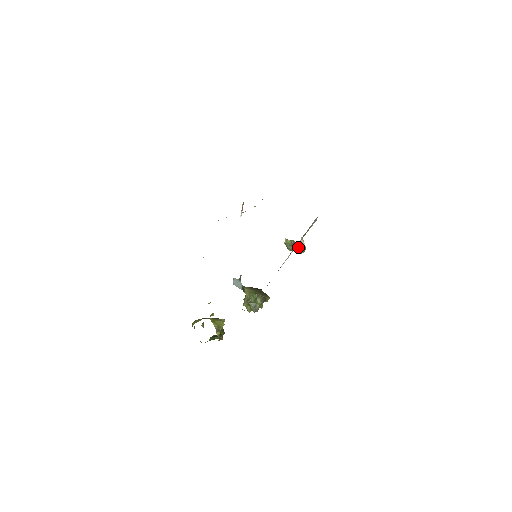
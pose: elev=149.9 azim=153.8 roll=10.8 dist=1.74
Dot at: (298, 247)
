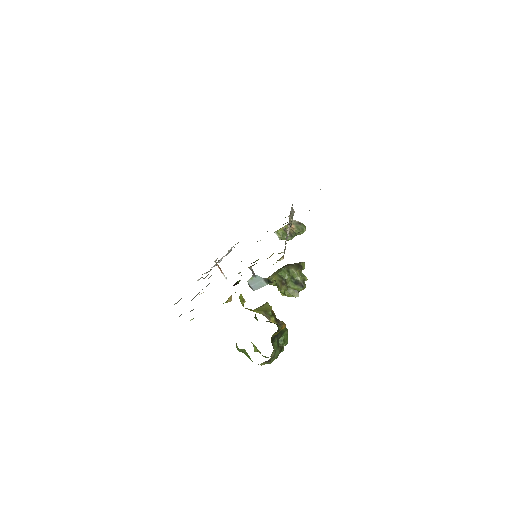
Dot at: (294, 227)
